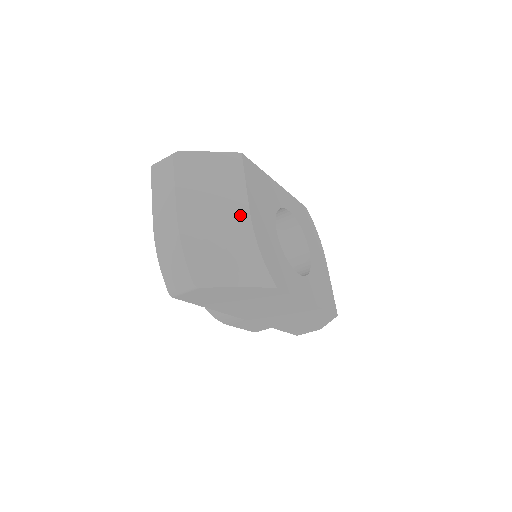
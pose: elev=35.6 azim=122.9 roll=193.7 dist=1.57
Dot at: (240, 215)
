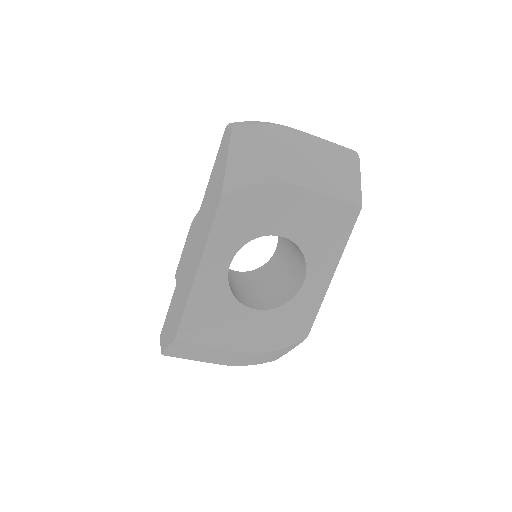
Dot at: (238, 354)
